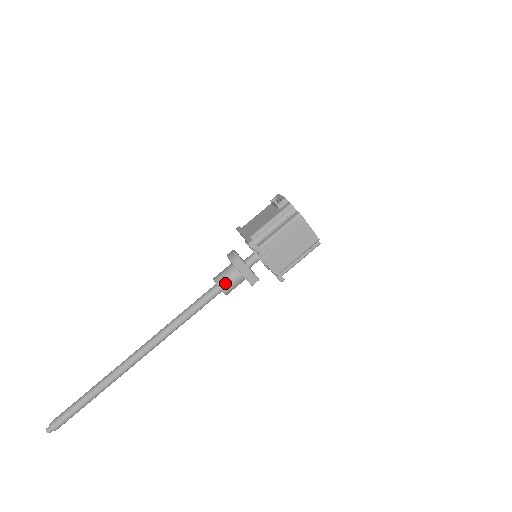
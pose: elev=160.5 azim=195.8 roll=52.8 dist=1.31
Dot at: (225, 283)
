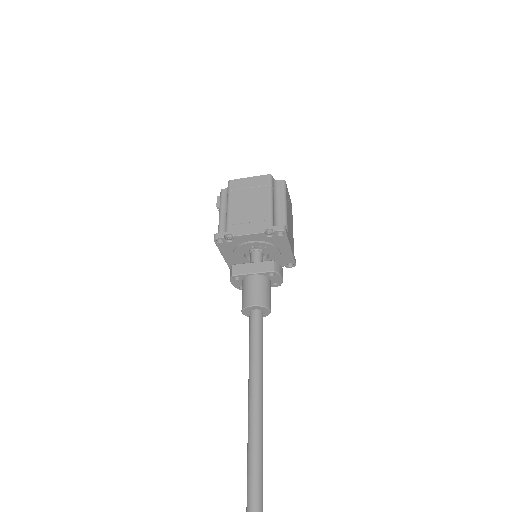
Dot at: (247, 298)
